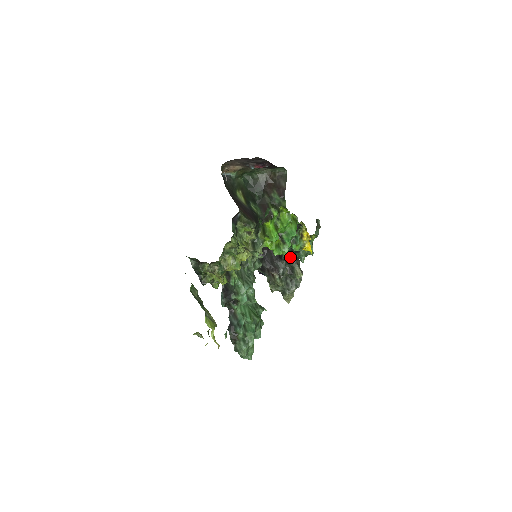
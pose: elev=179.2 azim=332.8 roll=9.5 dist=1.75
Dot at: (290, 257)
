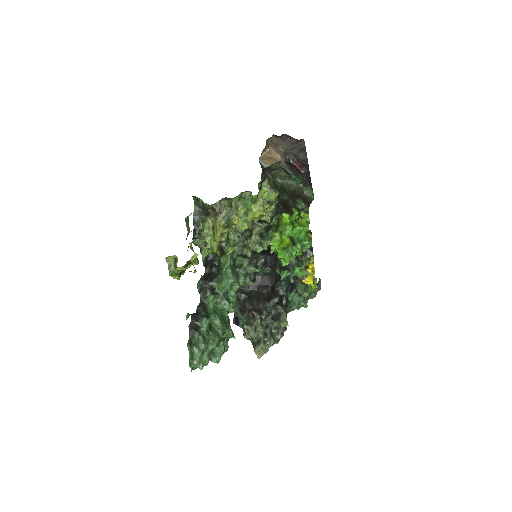
Dot at: (280, 302)
